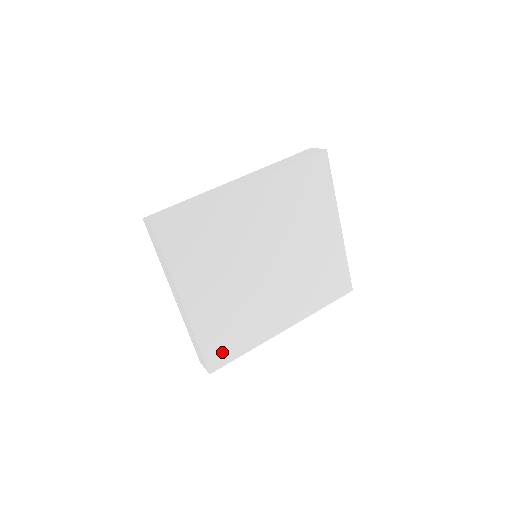
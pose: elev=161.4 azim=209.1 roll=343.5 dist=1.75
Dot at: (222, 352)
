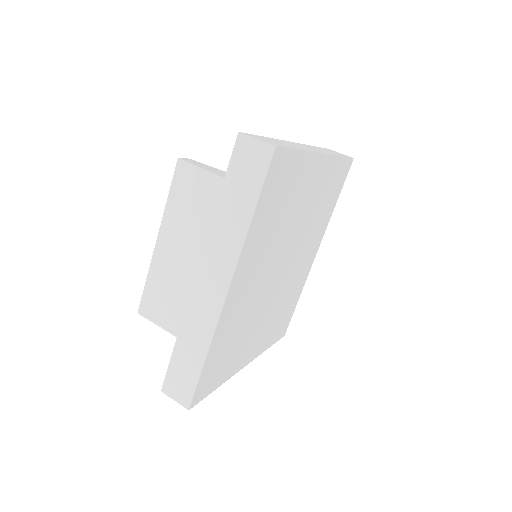
Dot at: (284, 324)
